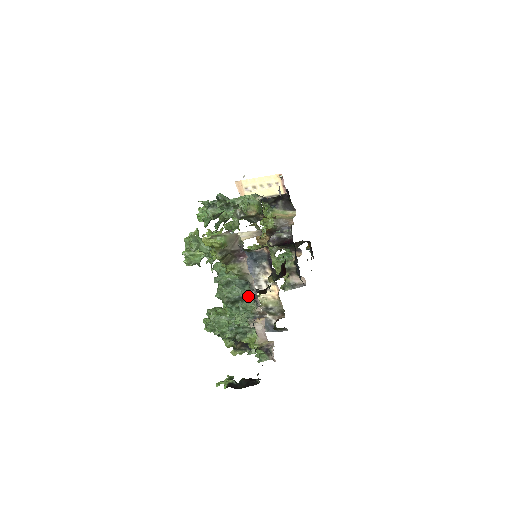
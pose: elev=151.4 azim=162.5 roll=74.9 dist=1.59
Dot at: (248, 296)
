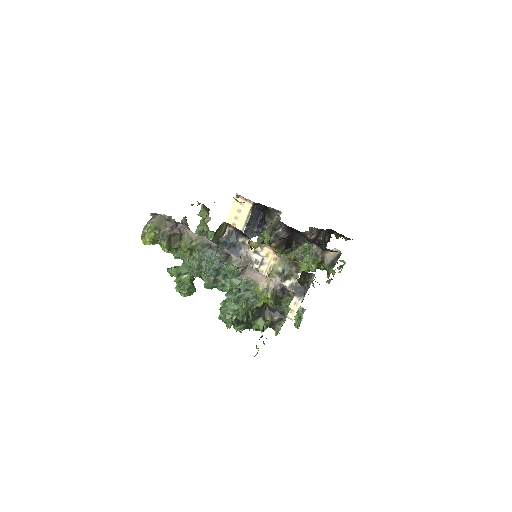
Dot at: (219, 257)
